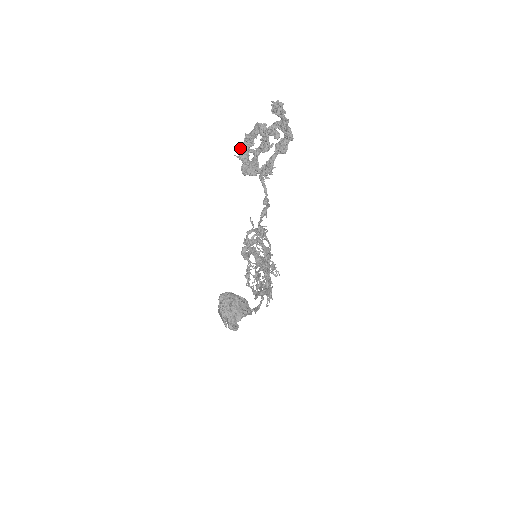
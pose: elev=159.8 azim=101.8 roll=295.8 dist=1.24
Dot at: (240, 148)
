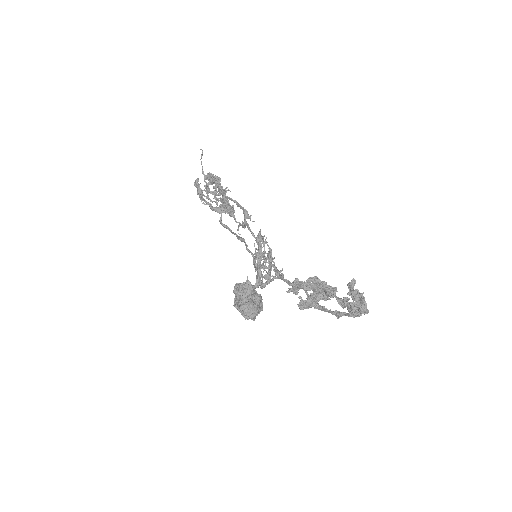
Dot at: (293, 287)
